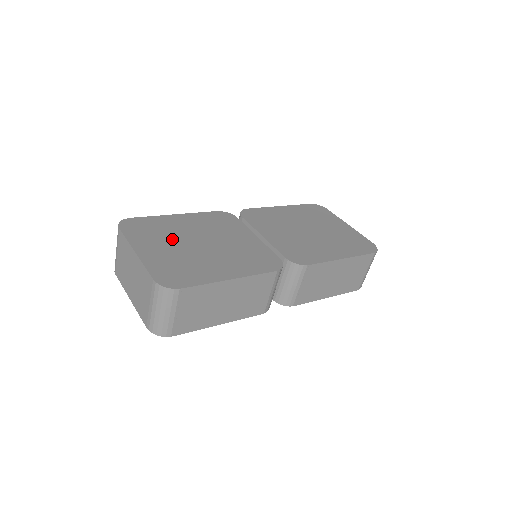
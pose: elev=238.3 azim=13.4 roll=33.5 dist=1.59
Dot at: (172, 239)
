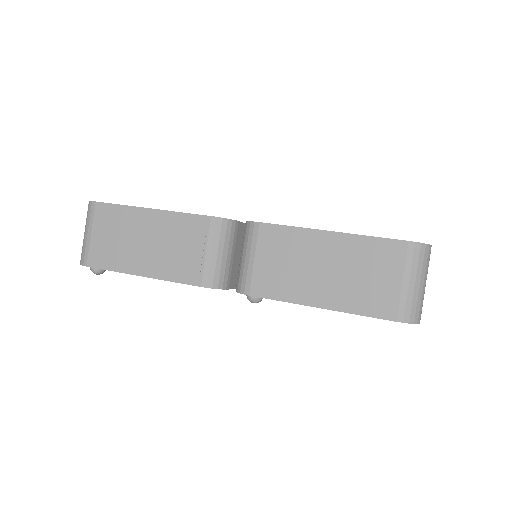
Dot at: occluded
